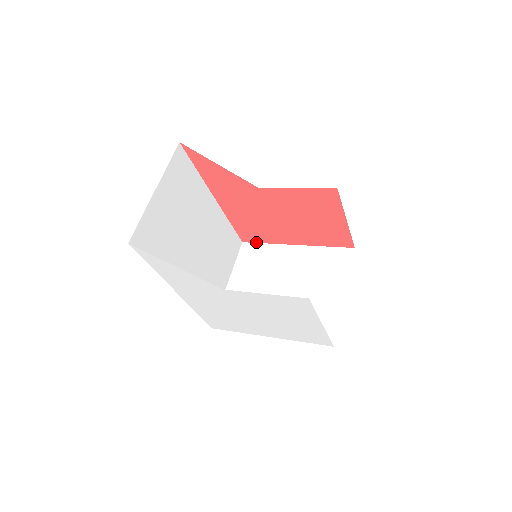
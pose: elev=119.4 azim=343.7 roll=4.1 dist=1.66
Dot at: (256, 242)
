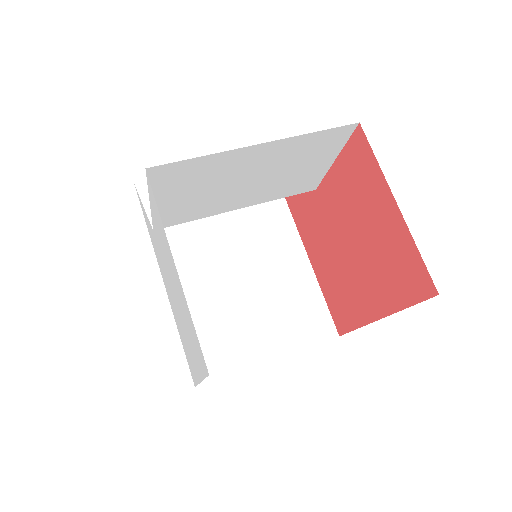
Dot at: (348, 331)
